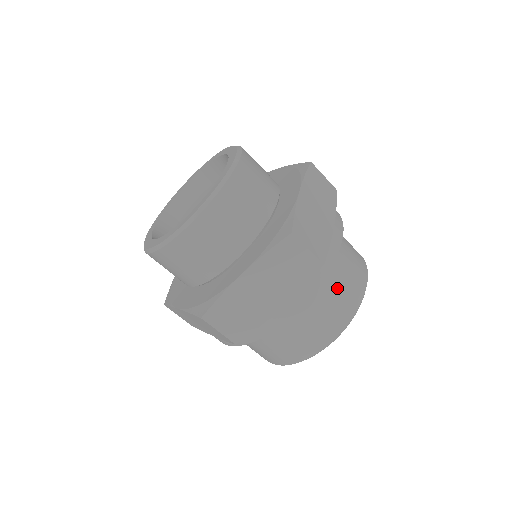
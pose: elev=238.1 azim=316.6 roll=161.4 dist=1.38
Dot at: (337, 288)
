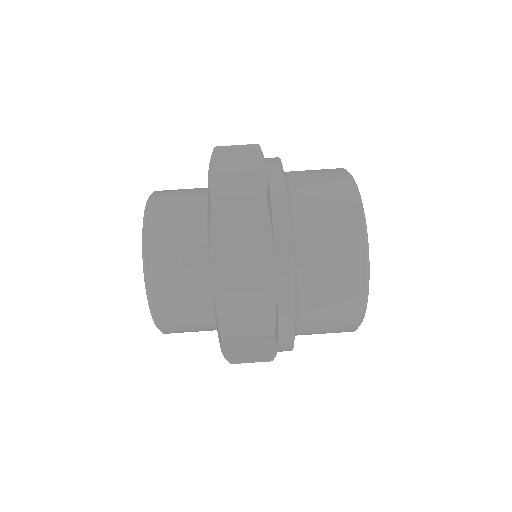
Dot at: (319, 208)
